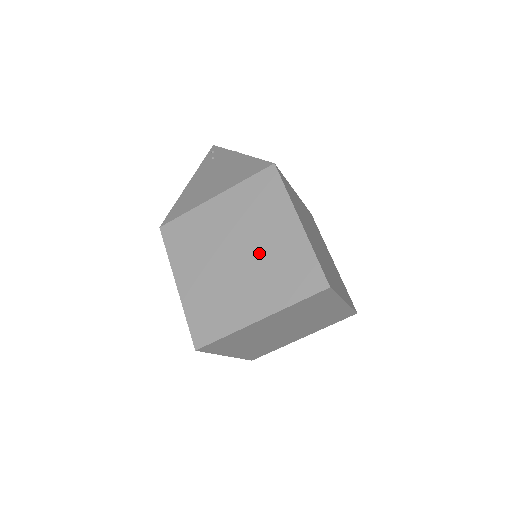
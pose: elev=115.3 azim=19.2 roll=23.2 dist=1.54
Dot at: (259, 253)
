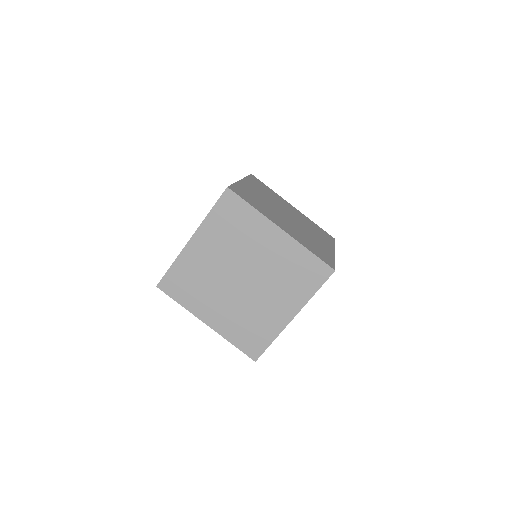
Dot at: occluded
